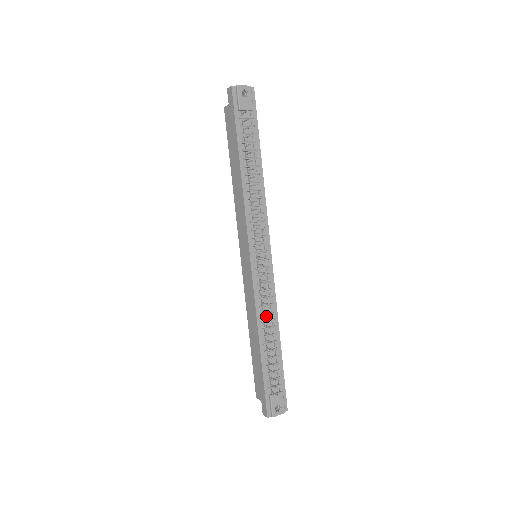
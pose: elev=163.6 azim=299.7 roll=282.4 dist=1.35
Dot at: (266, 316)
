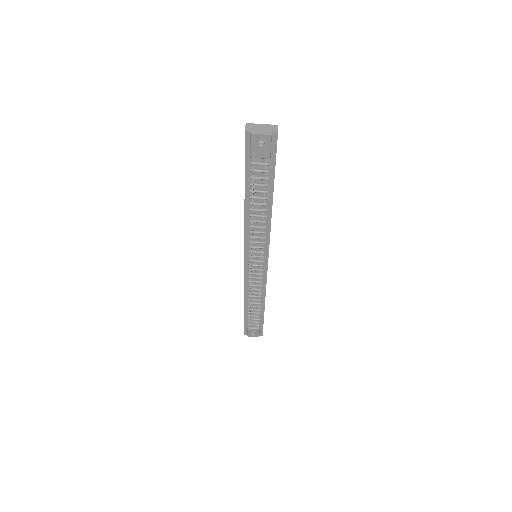
Dot at: (254, 294)
